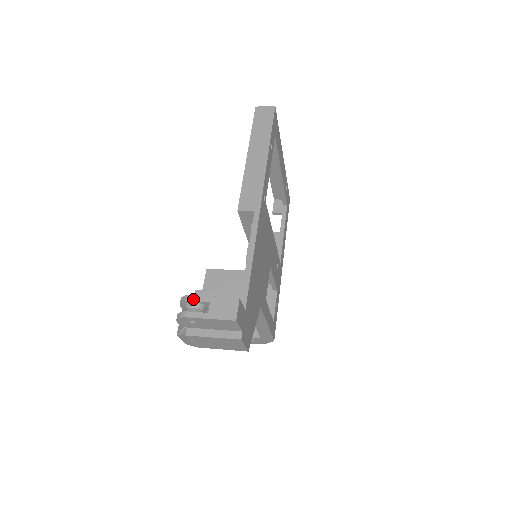
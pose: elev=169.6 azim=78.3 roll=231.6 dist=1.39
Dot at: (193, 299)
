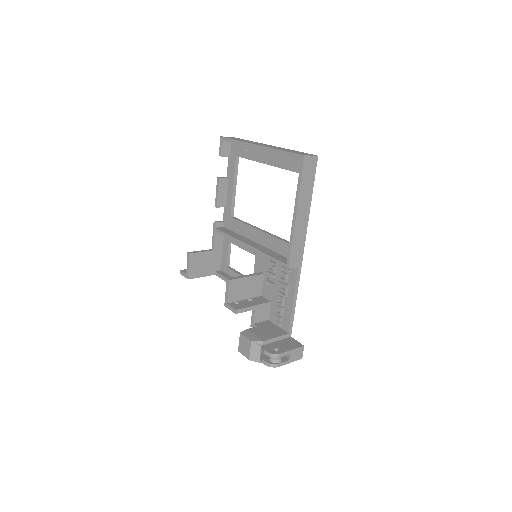
Dot at: (282, 356)
